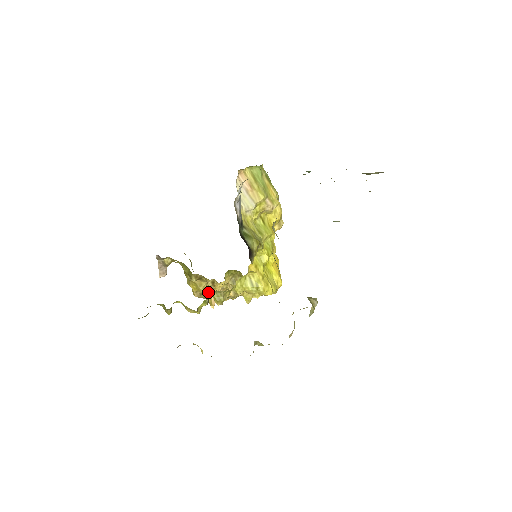
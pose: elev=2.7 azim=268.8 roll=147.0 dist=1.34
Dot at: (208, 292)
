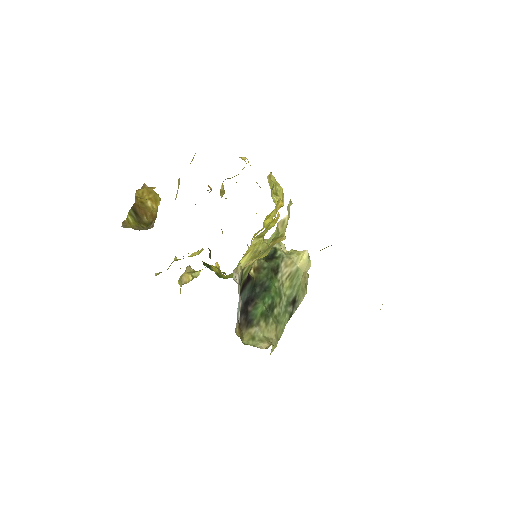
Dot at: (209, 253)
